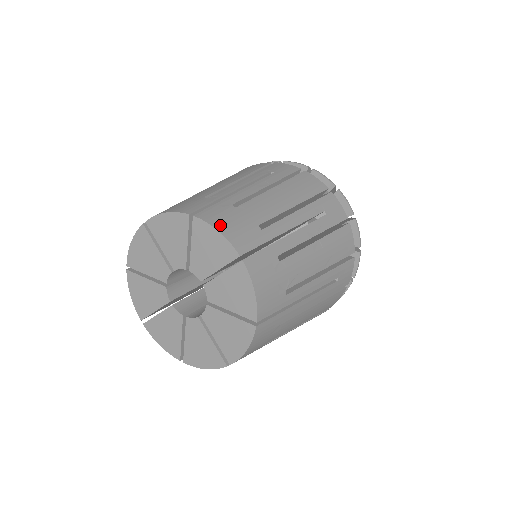
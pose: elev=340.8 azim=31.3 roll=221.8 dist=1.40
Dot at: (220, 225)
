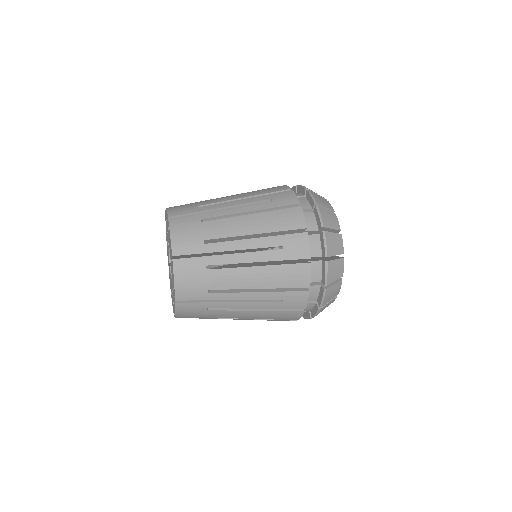
Dot at: (175, 231)
